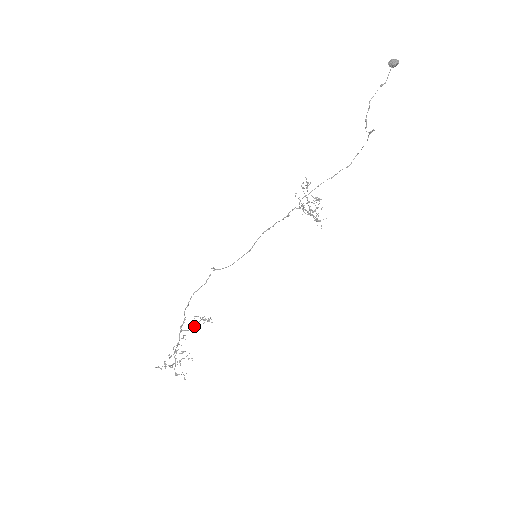
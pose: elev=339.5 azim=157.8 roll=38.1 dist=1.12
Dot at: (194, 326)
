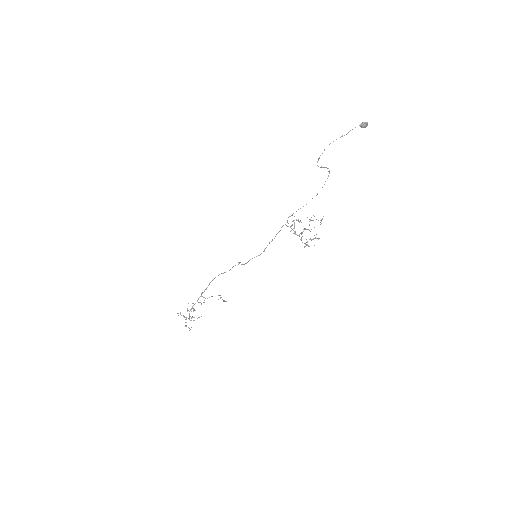
Dot at: occluded
